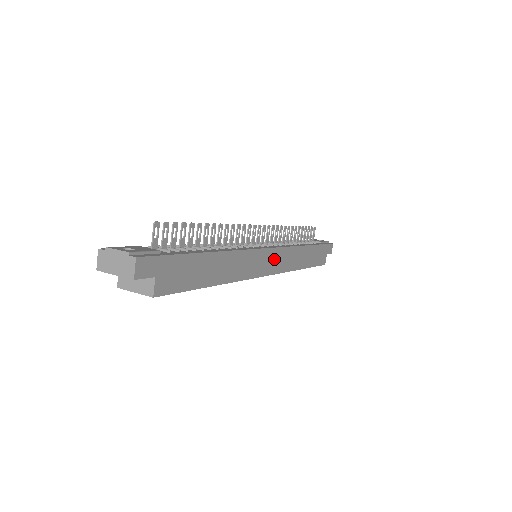
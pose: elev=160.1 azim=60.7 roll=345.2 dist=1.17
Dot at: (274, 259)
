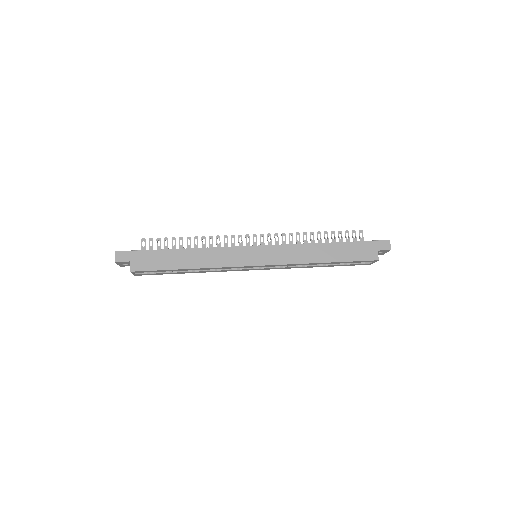
Dot at: (264, 254)
